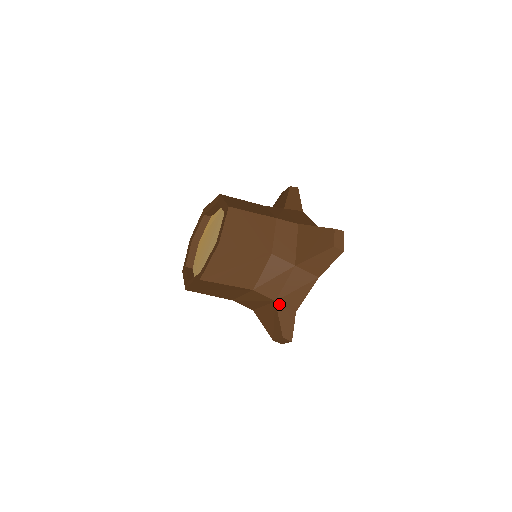
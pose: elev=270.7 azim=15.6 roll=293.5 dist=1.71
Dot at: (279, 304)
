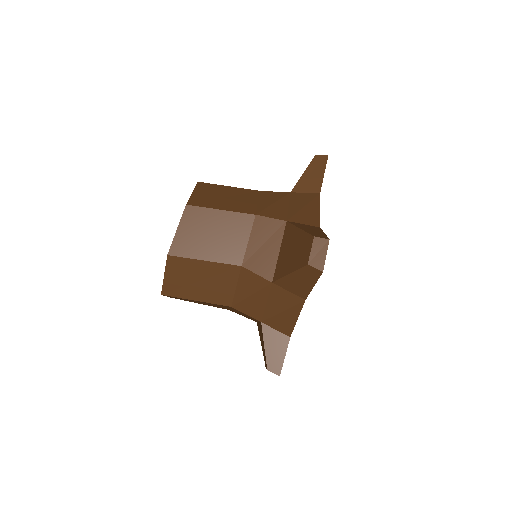
Dot at: (266, 326)
